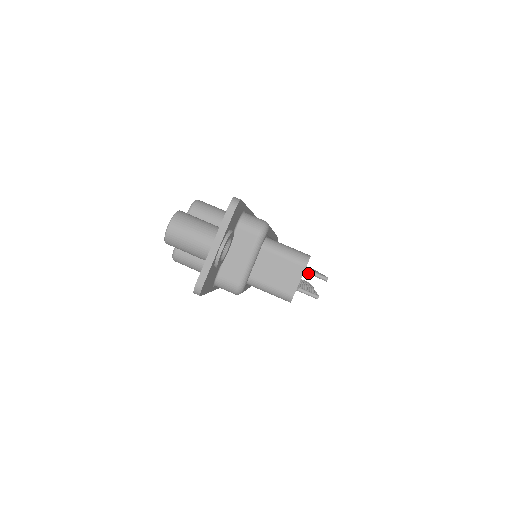
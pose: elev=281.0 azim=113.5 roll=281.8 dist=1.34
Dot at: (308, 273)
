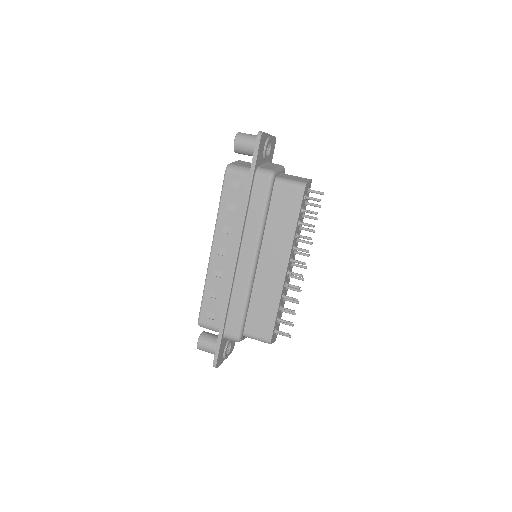
Dot at: (311, 190)
